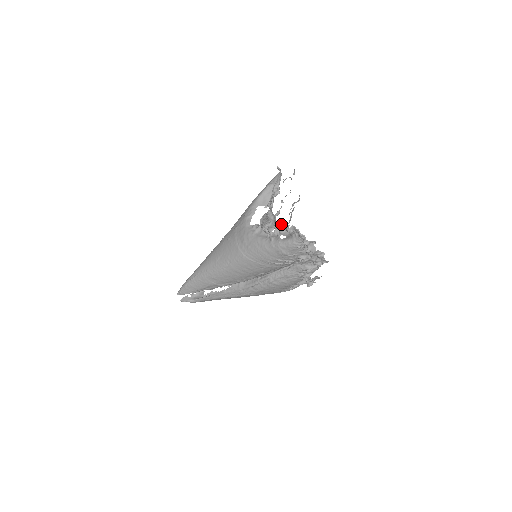
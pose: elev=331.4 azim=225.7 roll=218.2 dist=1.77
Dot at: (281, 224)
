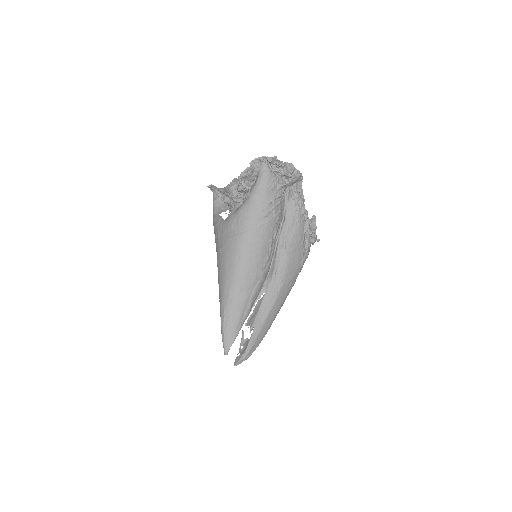
Dot at: (242, 172)
